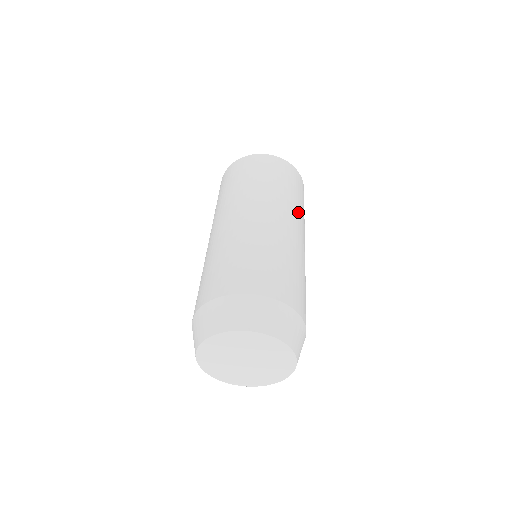
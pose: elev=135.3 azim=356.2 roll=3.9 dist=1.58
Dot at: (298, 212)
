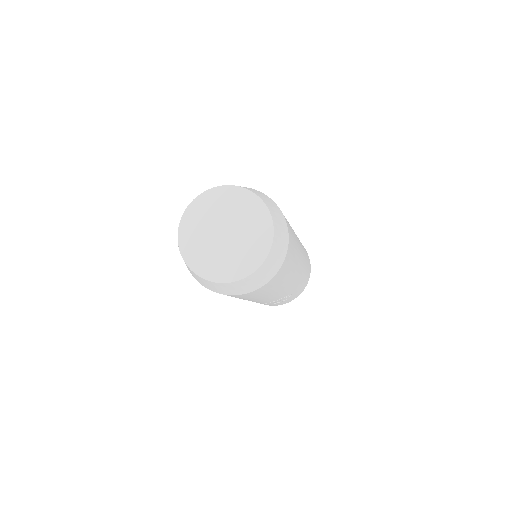
Dot at: occluded
